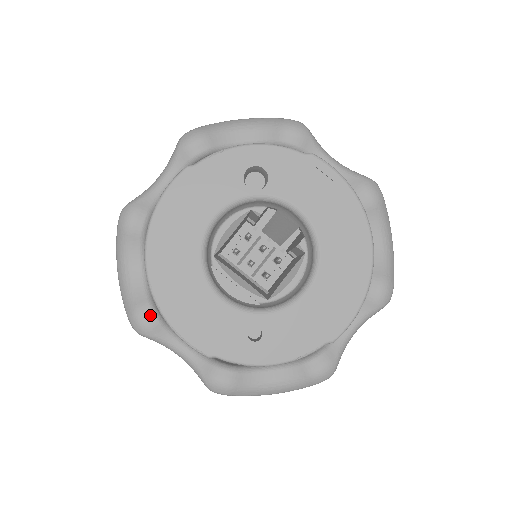
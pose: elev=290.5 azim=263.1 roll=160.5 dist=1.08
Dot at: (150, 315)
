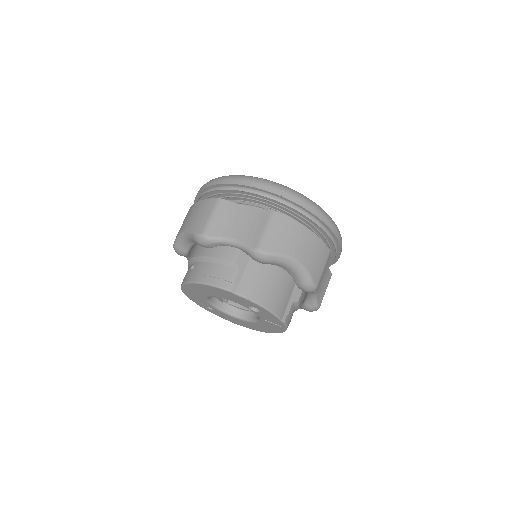
Dot at: (183, 255)
